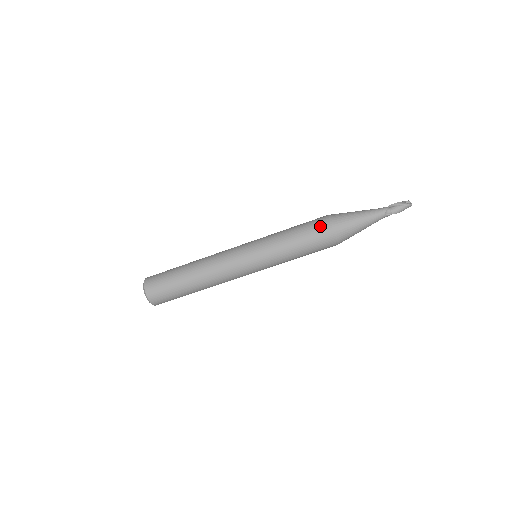
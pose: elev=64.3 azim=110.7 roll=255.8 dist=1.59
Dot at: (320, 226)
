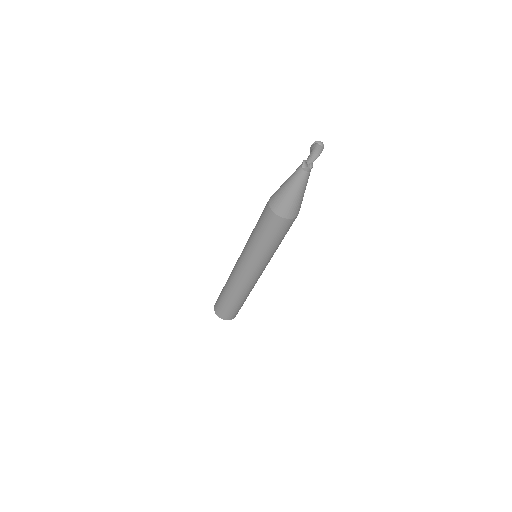
Dot at: (265, 208)
